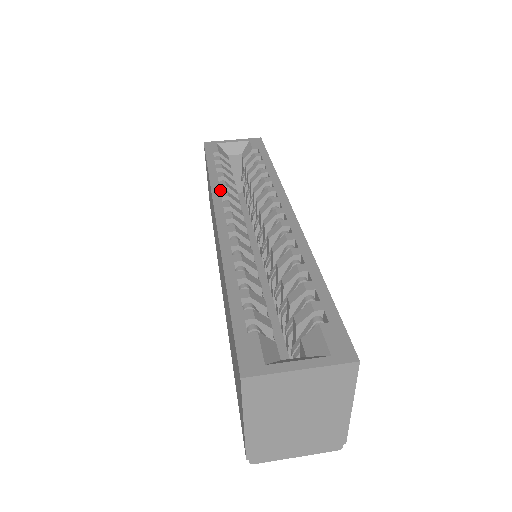
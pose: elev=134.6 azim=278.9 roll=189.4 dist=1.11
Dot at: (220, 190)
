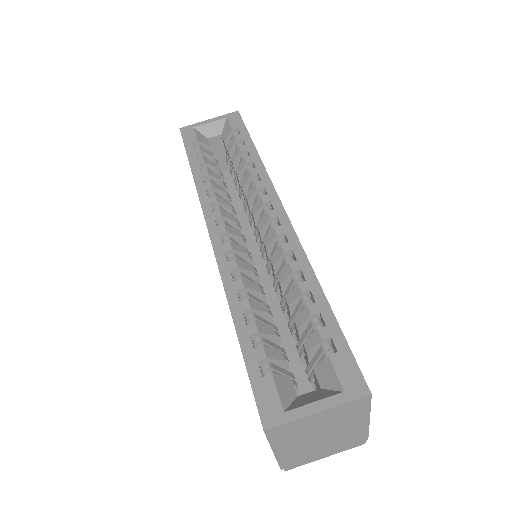
Dot at: (207, 193)
